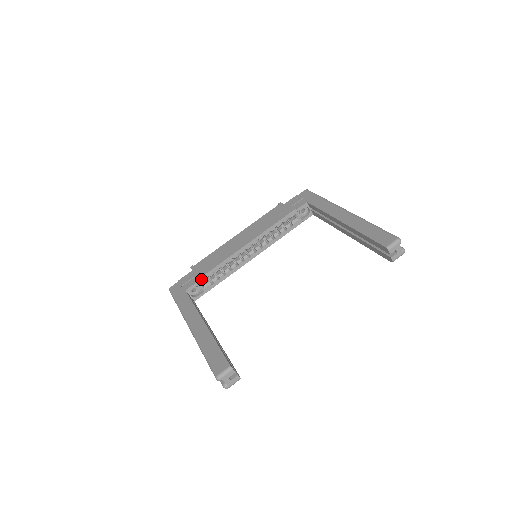
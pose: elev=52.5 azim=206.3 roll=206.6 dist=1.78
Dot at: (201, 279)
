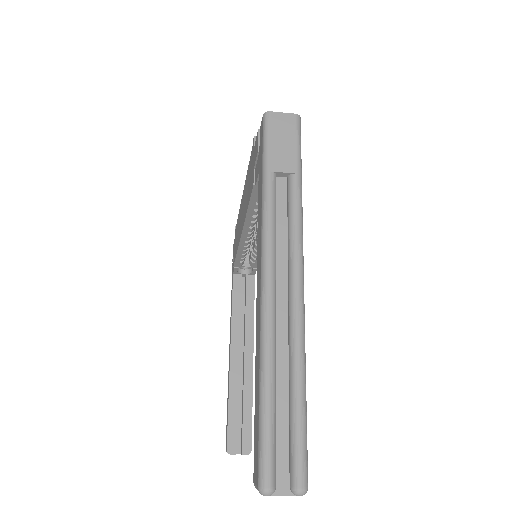
Dot at: (236, 264)
